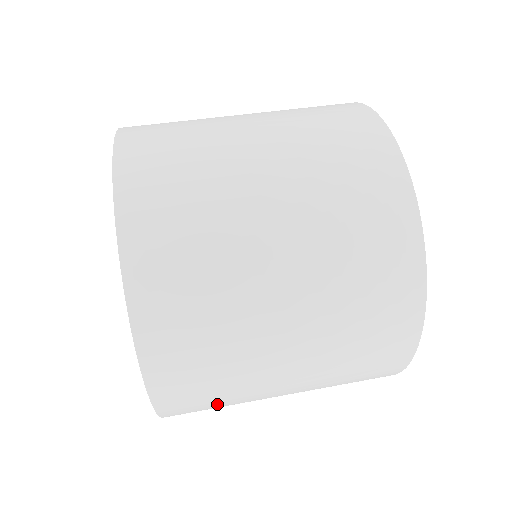
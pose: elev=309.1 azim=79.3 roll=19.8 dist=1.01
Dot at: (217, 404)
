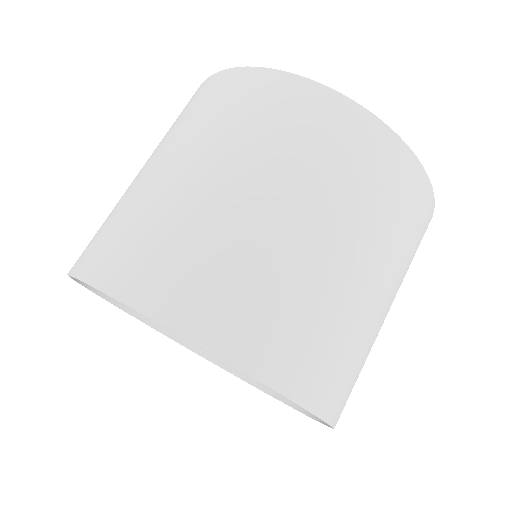
Dot at: occluded
